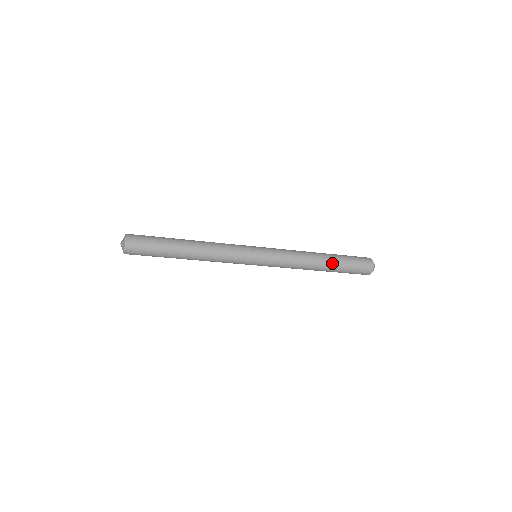
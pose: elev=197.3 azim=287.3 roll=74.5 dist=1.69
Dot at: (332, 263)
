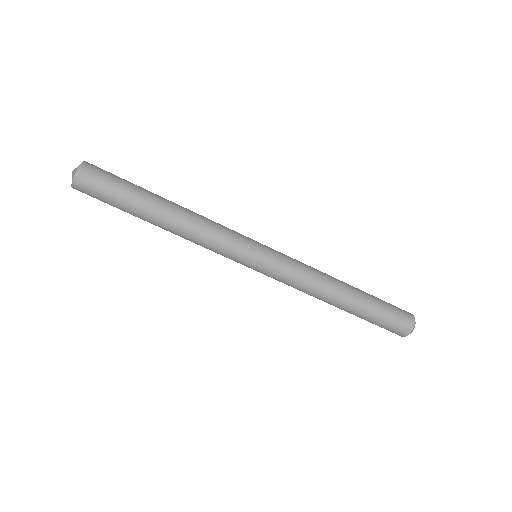
Dot at: (357, 304)
